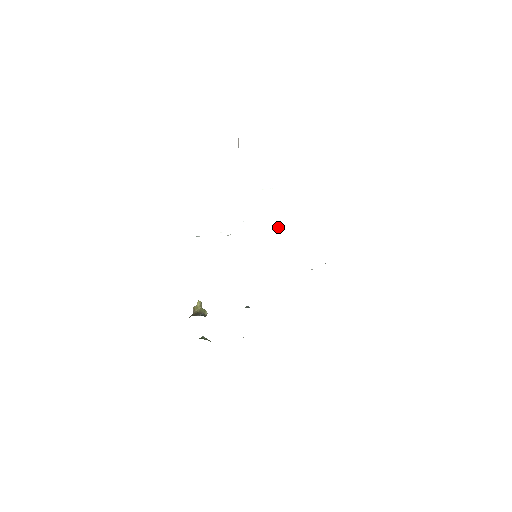
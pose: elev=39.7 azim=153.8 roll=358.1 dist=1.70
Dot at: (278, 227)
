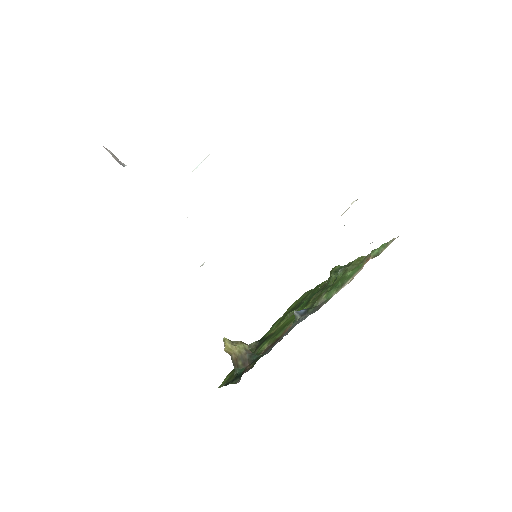
Dot at: (248, 197)
